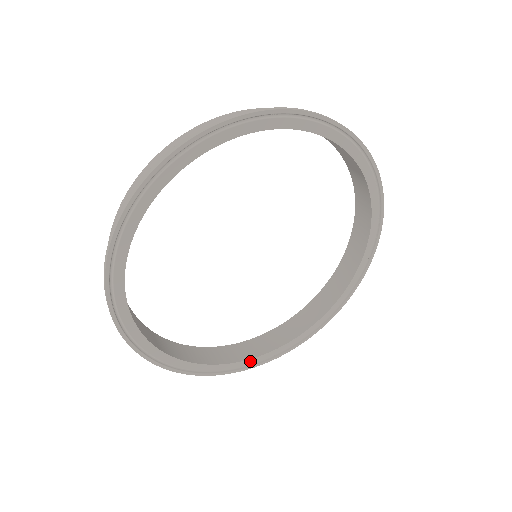
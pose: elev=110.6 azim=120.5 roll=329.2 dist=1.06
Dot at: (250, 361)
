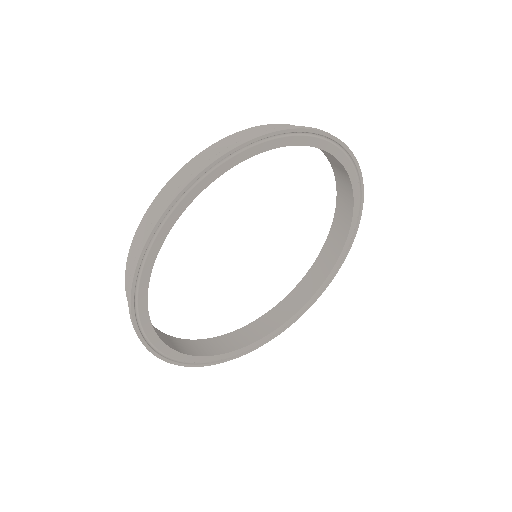
Dot at: (333, 270)
